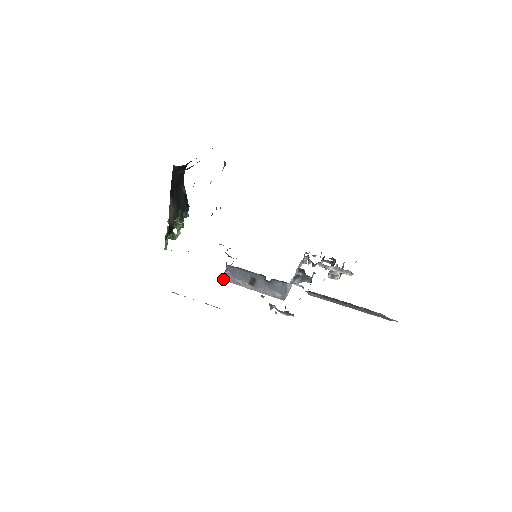
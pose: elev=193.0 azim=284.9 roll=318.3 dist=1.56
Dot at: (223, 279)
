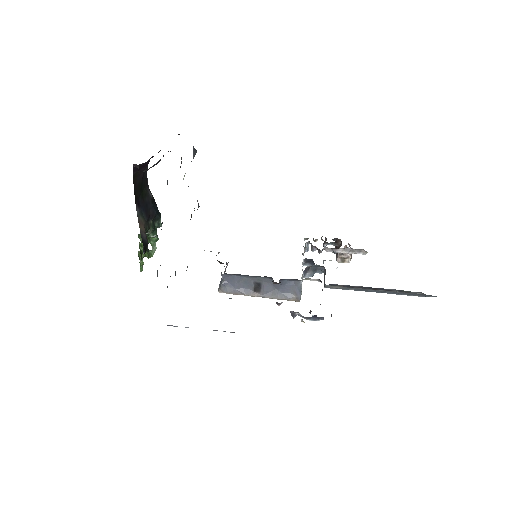
Dot at: (221, 292)
